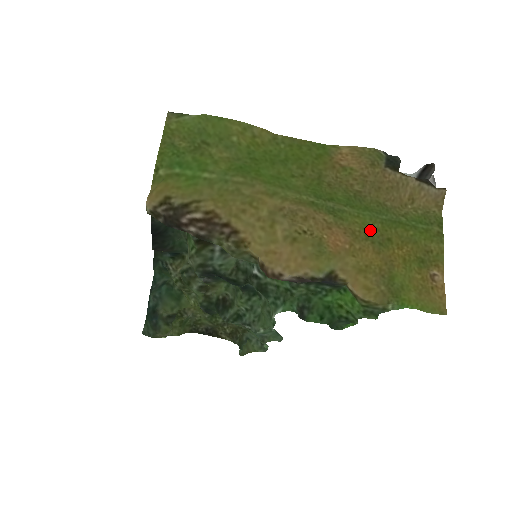
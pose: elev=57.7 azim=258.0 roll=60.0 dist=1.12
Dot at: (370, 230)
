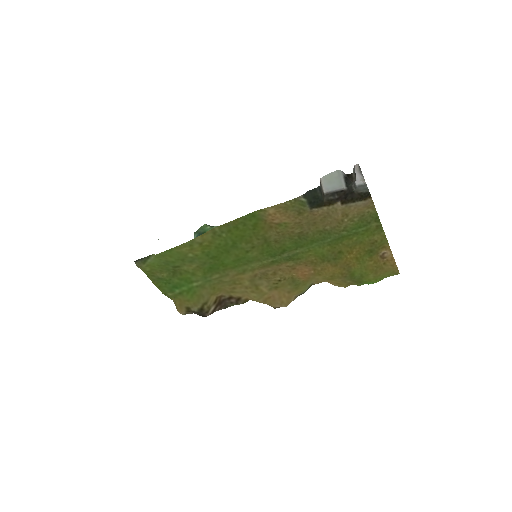
Dot at: (323, 255)
